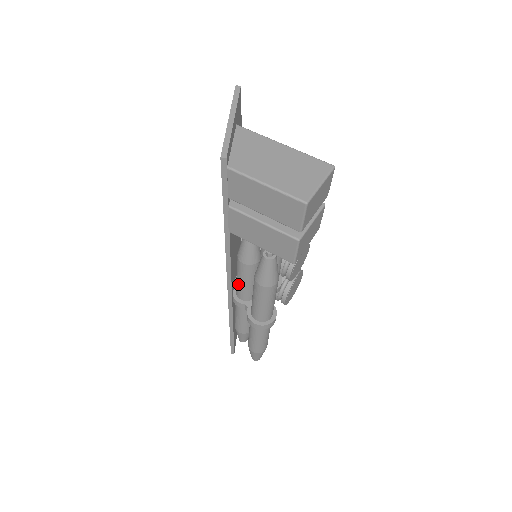
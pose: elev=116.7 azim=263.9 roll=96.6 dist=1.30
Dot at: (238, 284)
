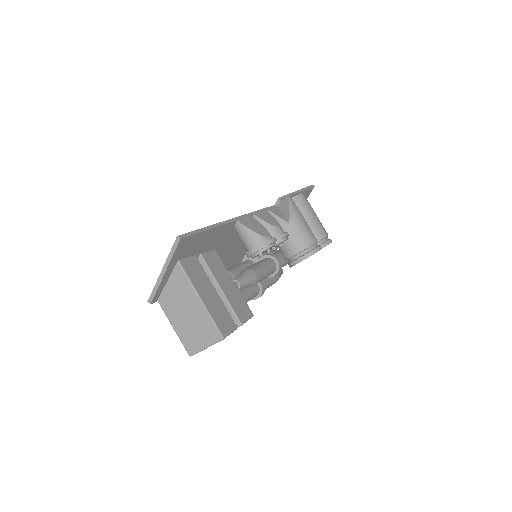
Dot at: occluded
